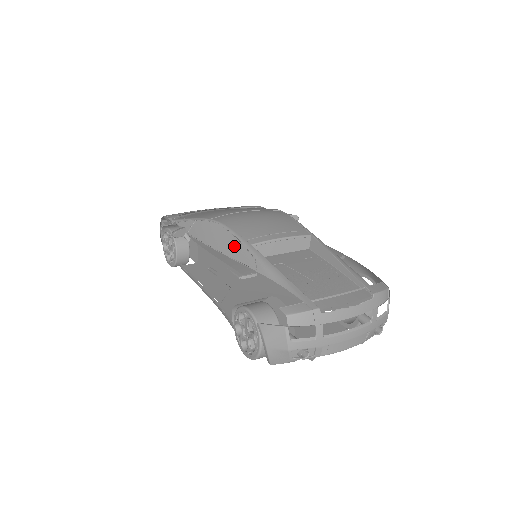
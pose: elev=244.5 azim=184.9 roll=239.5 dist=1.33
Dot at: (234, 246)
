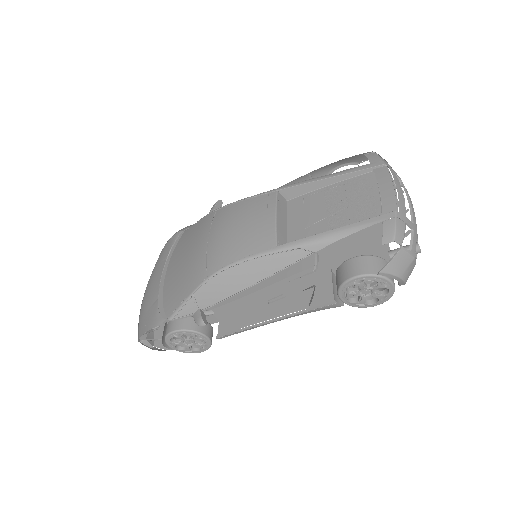
Dot at: (265, 265)
